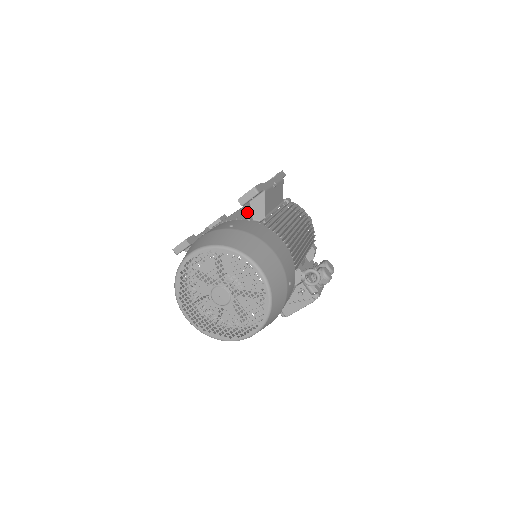
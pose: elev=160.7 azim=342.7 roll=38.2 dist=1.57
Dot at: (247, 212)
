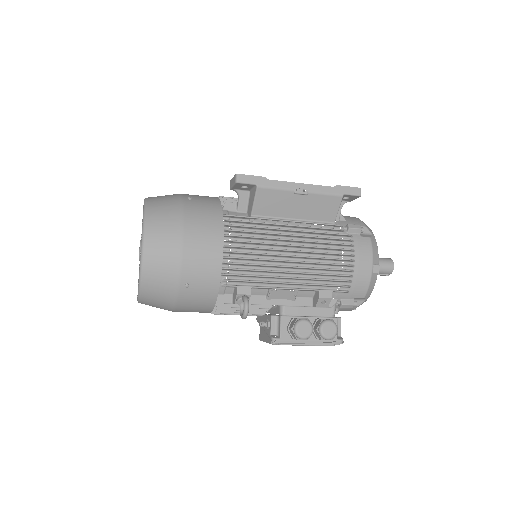
Dot at: (238, 200)
